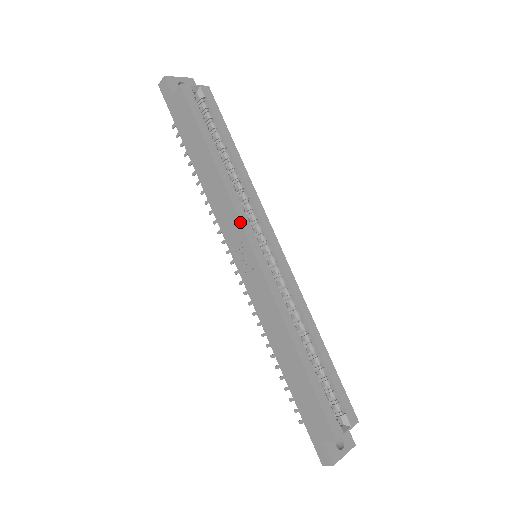
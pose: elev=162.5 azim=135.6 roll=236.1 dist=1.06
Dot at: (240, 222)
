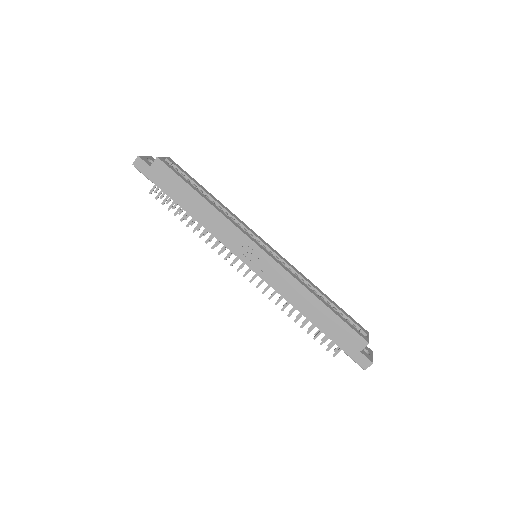
Dot at: (243, 232)
